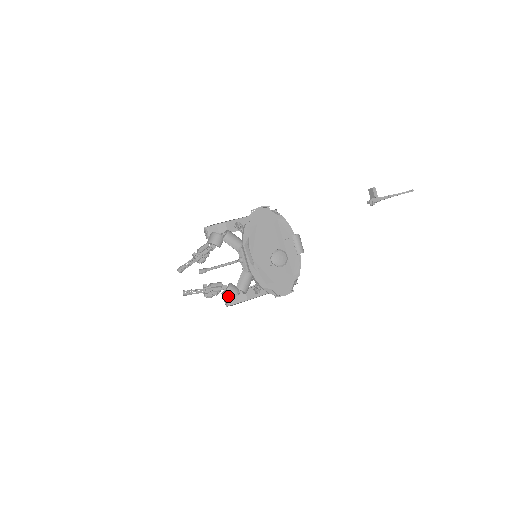
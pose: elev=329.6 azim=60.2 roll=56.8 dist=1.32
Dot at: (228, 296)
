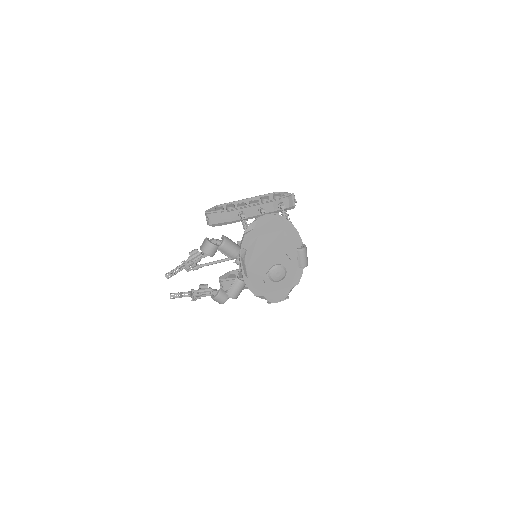
Dot at: (216, 301)
